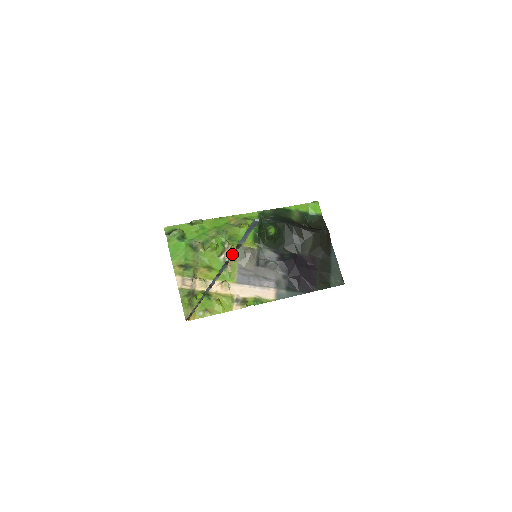
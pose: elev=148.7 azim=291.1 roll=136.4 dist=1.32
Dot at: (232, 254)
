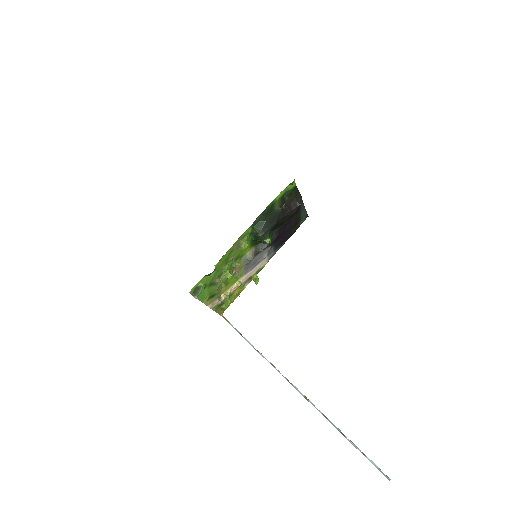
Dot at: (353, 443)
